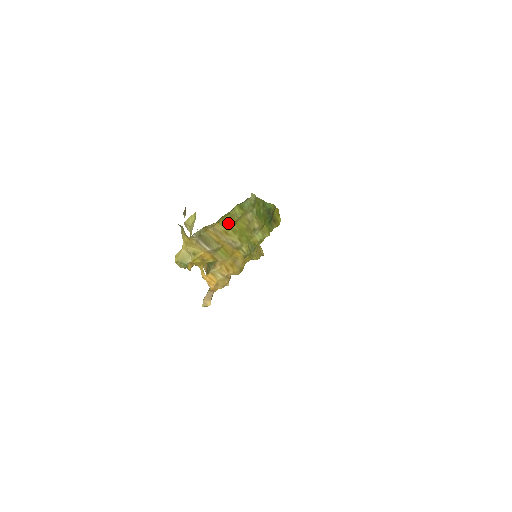
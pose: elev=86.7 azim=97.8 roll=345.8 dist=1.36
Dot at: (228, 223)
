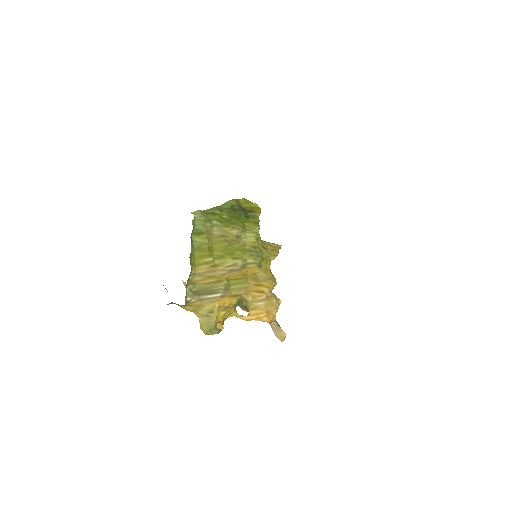
Dot at: (204, 257)
